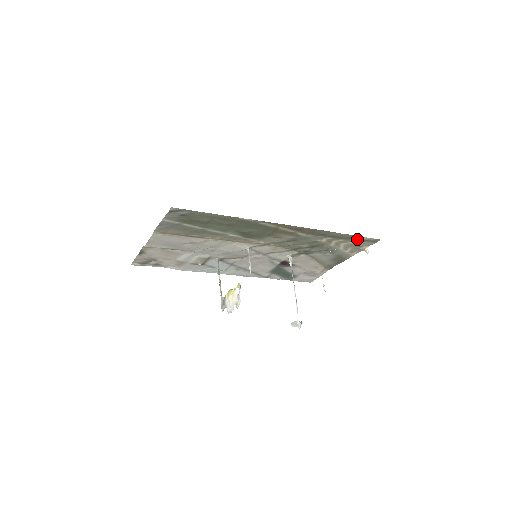
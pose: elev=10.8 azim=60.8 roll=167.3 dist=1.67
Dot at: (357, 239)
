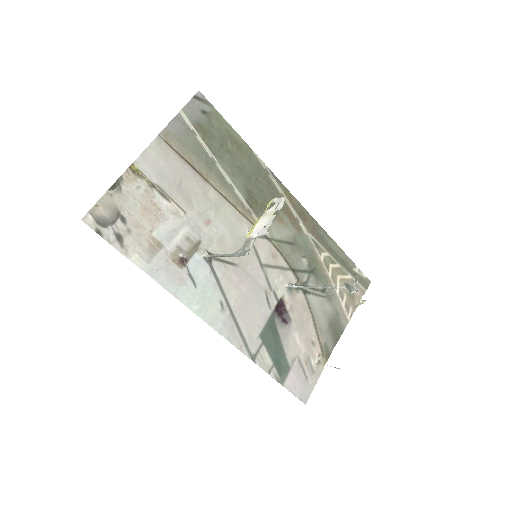
Dot at: (351, 270)
